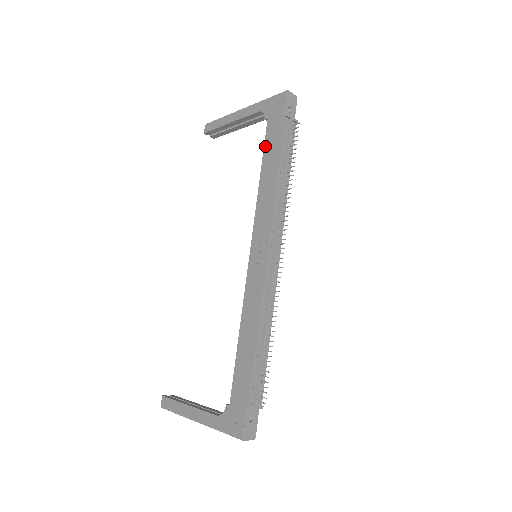
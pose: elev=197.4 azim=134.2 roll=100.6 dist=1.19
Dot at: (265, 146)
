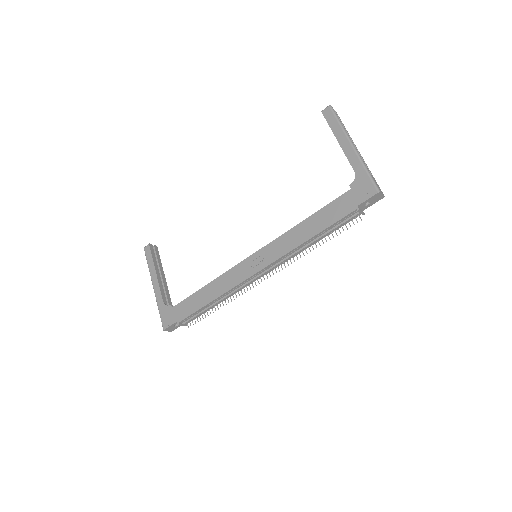
Dot at: (328, 206)
